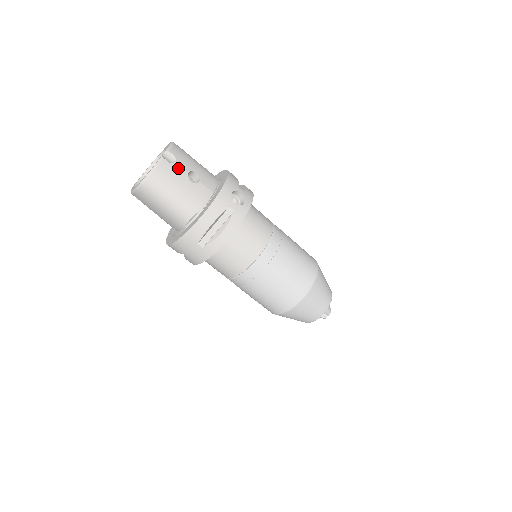
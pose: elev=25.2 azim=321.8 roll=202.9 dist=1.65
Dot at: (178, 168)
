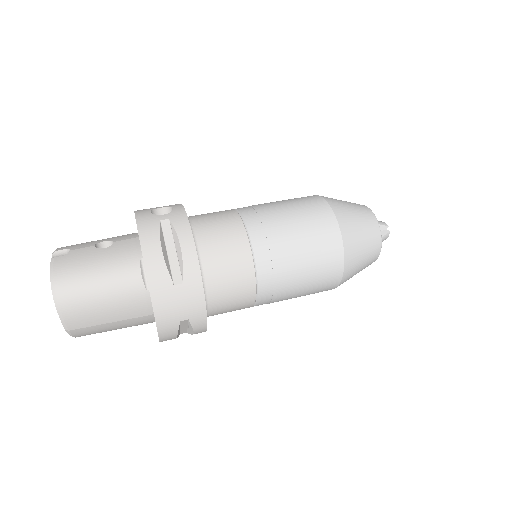
Dot at: (79, 252)
